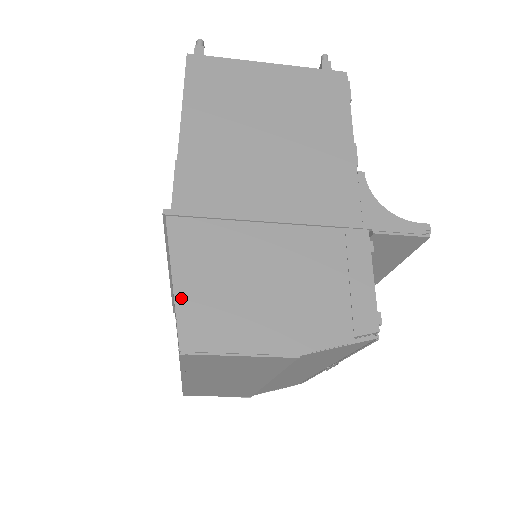
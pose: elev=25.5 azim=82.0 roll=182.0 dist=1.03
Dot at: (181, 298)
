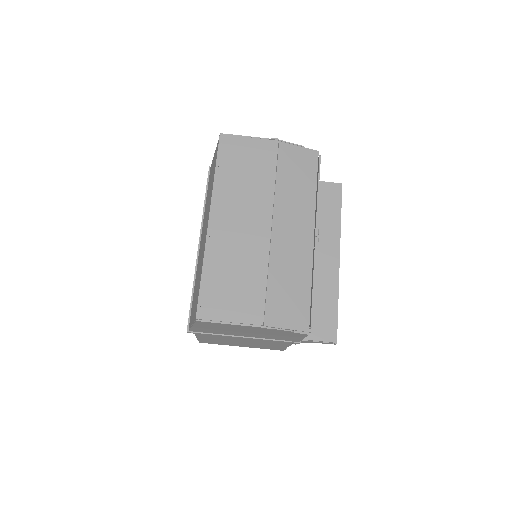
Dot at: occluded
